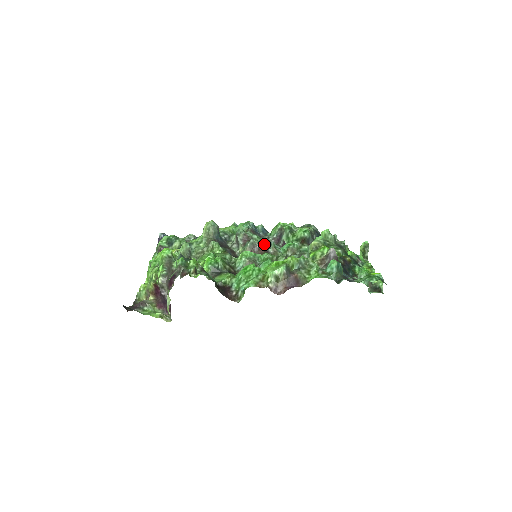
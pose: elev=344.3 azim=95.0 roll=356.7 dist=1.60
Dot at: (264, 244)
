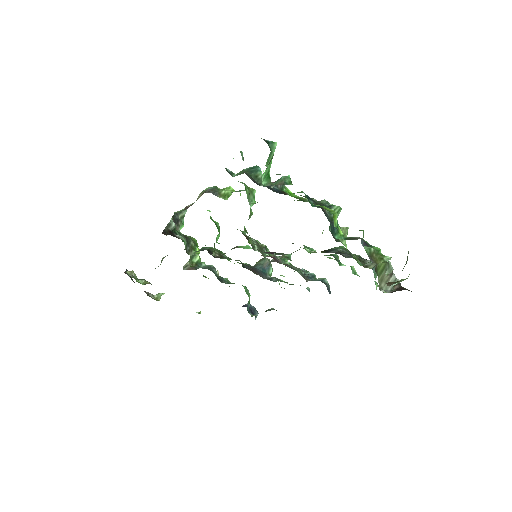
Dot at: (288, 265)
